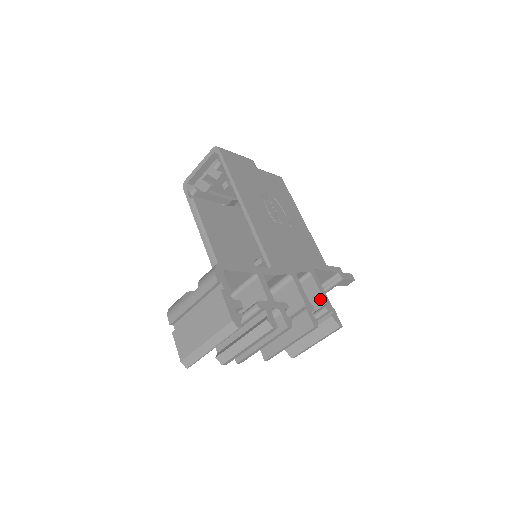
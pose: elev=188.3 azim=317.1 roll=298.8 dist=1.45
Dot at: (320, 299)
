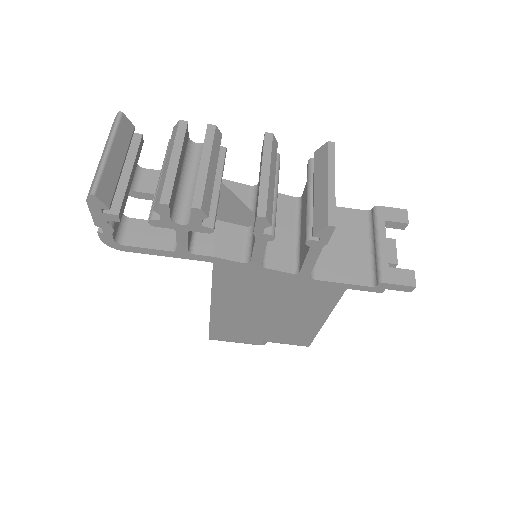
Dot at: occluded
